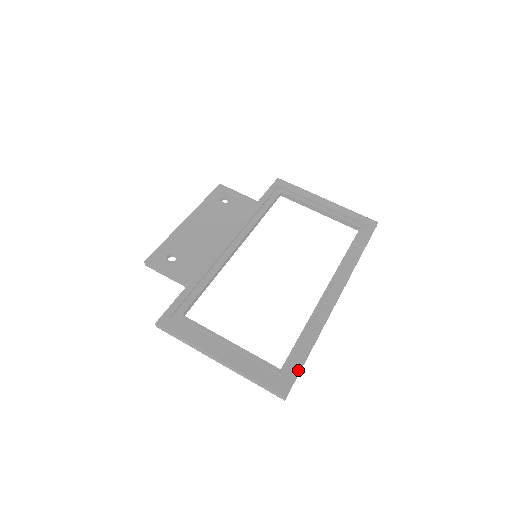
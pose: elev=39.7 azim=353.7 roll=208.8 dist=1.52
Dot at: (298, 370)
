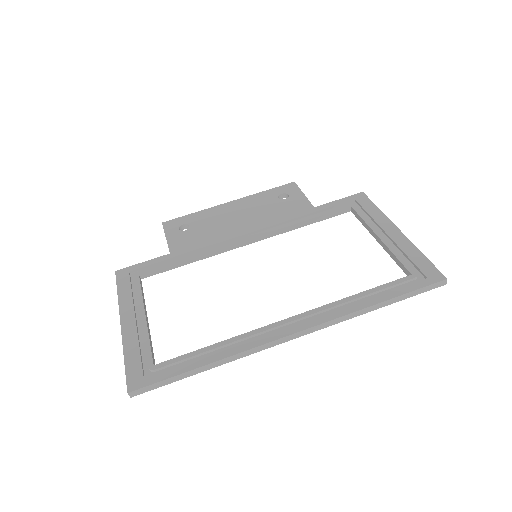
Dot at: (166, 376)
